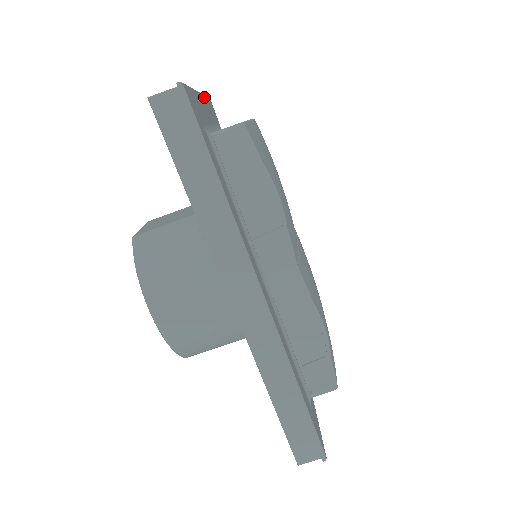
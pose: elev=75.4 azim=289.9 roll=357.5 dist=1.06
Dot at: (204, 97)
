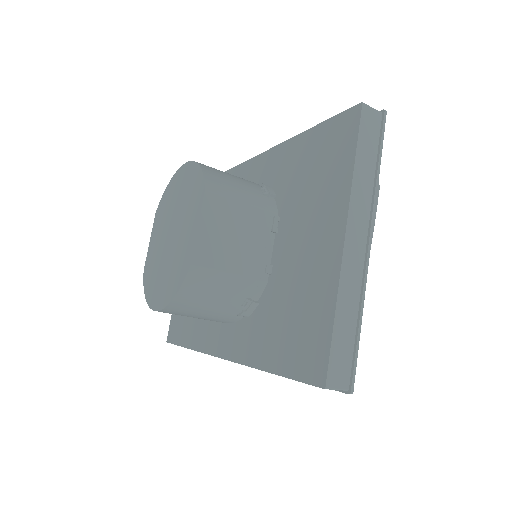
Dot at: (374, 205)
